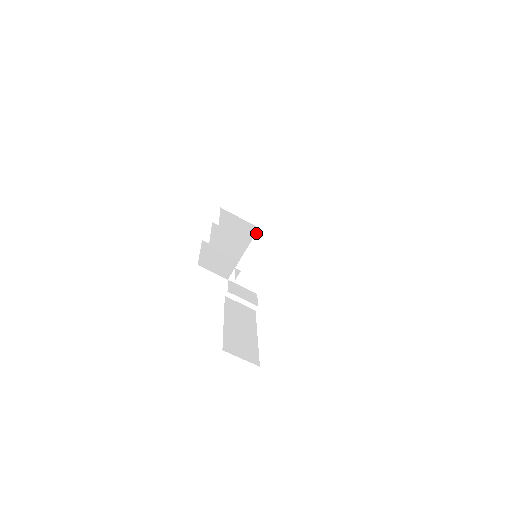
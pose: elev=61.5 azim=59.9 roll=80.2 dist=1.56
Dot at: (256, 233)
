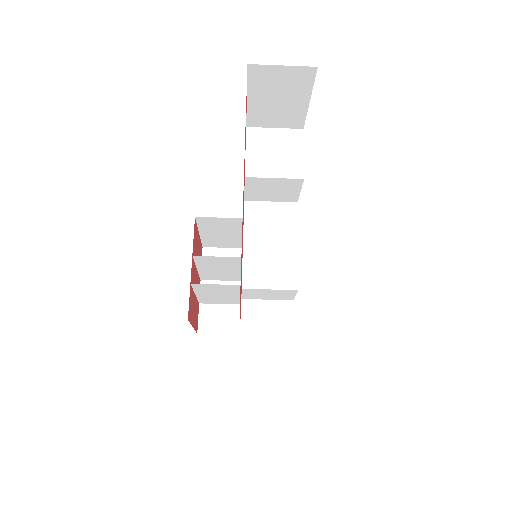
Dot at: occluded
